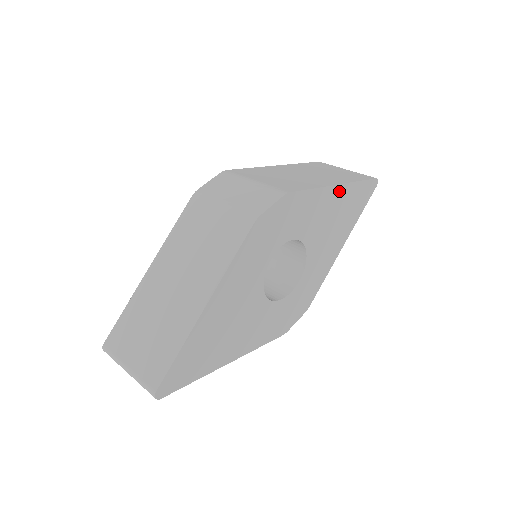
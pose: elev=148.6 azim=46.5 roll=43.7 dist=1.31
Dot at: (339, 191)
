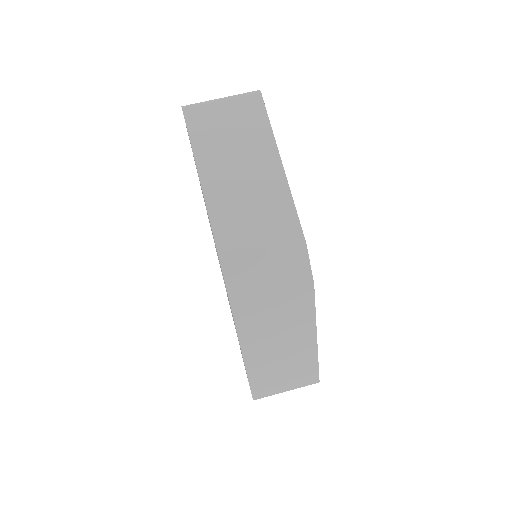
Dot at: occluded
